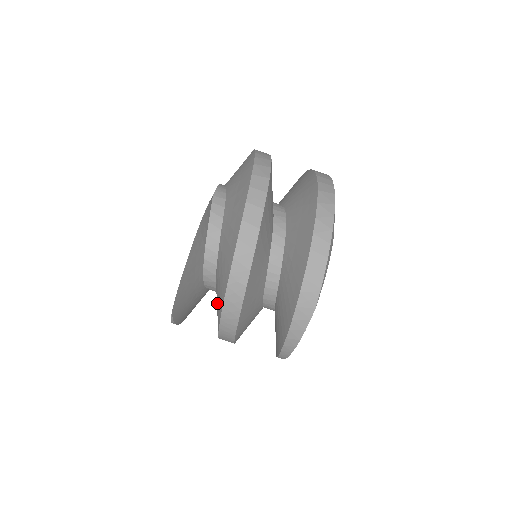
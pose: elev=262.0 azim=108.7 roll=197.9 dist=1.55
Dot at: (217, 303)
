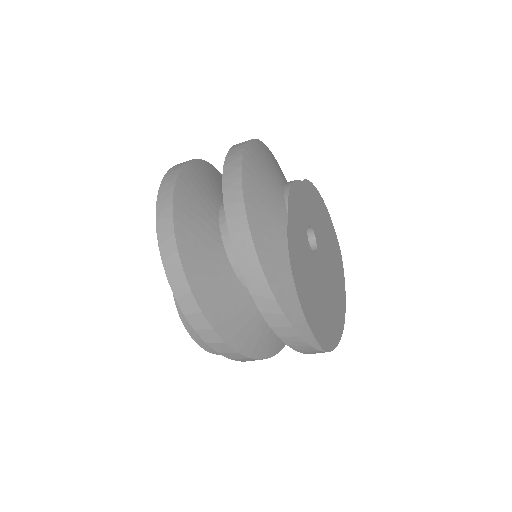
Dot at: occluded
